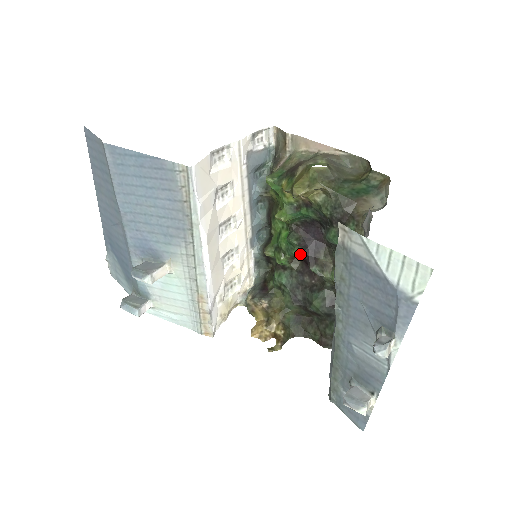
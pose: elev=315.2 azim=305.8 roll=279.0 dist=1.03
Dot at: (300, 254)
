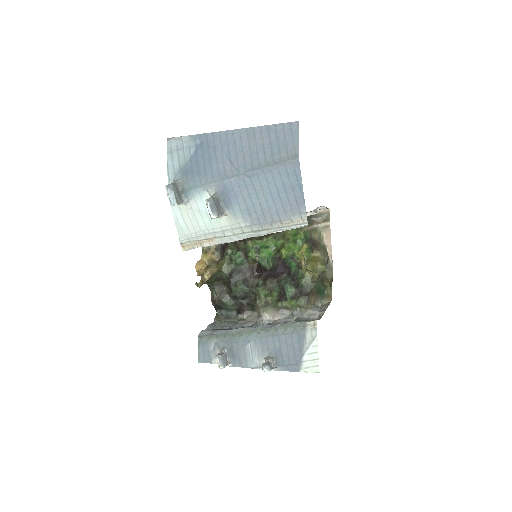
Dot at: (263, 267)
